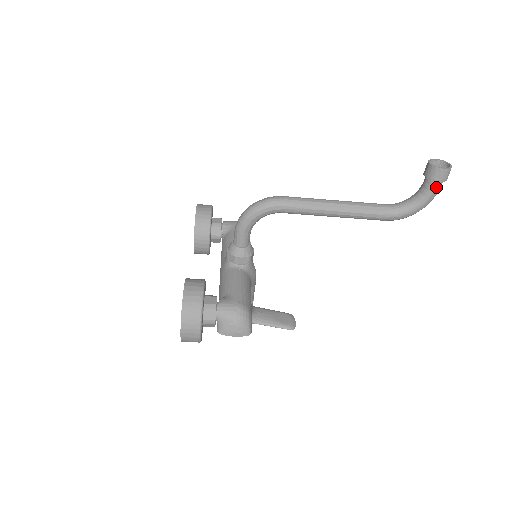
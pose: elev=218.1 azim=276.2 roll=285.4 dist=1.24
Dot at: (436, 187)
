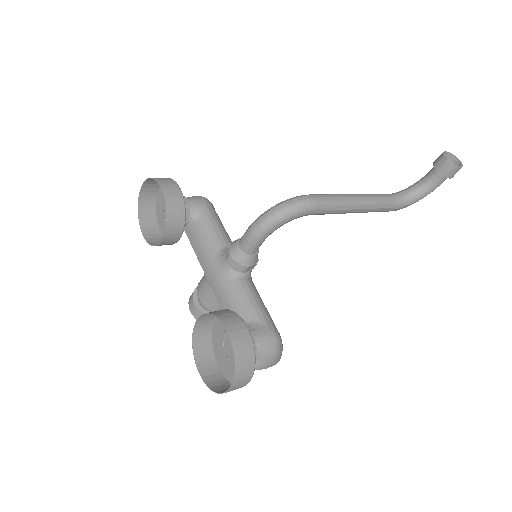
Dot at: occluded
